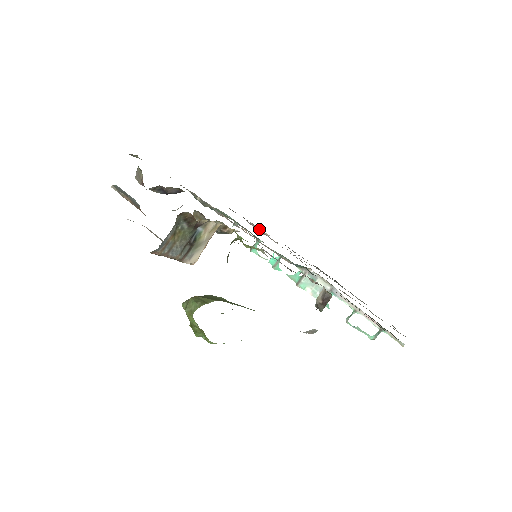
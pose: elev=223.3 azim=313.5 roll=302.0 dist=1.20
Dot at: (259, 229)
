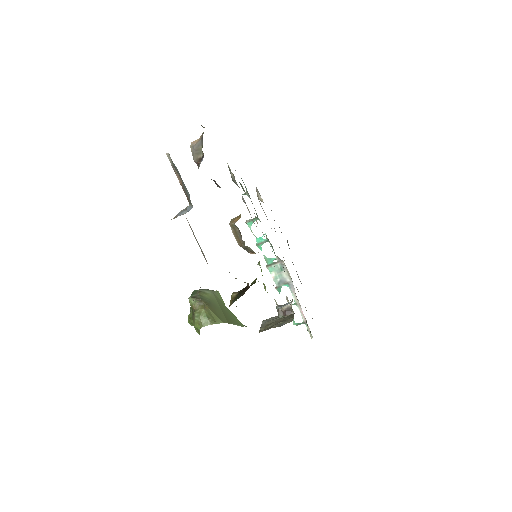
Dot at: (260, 196)
